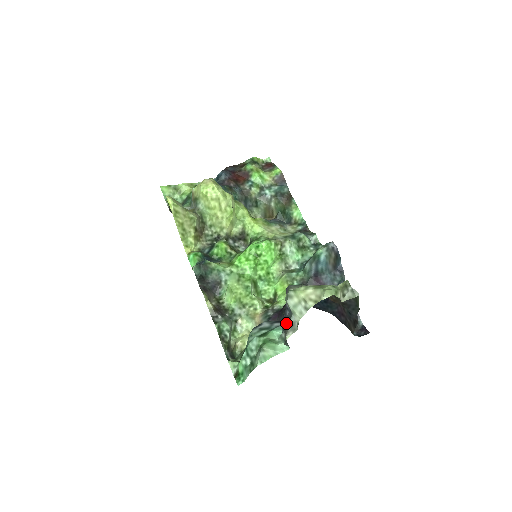
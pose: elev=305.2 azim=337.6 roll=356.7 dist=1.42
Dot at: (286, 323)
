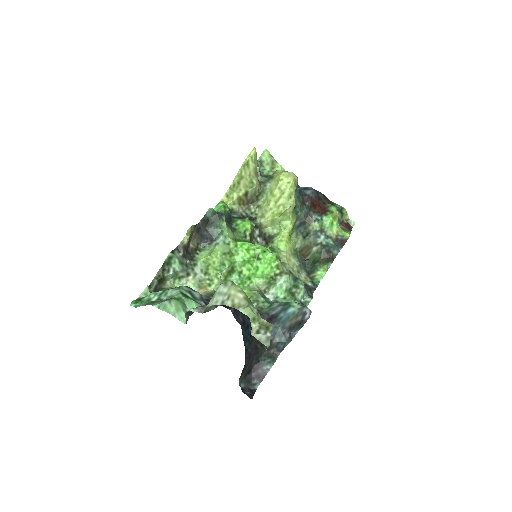
Dot at: occluded
